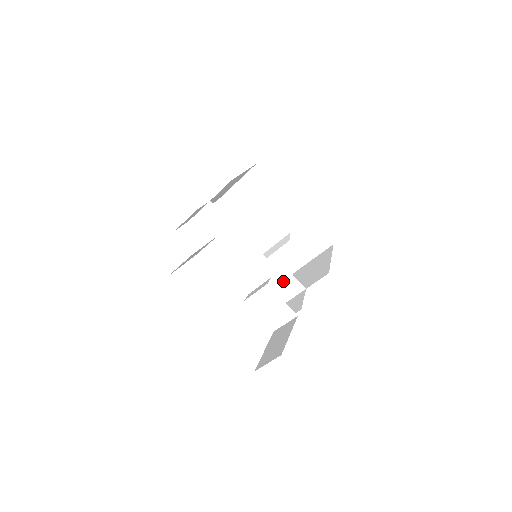
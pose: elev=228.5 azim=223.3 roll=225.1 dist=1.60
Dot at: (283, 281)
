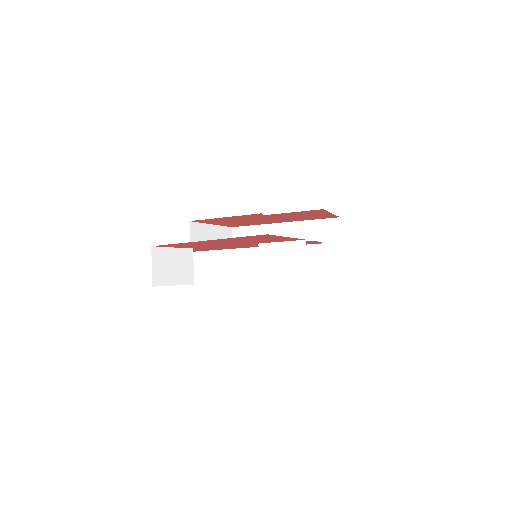
Dot at: occluded
